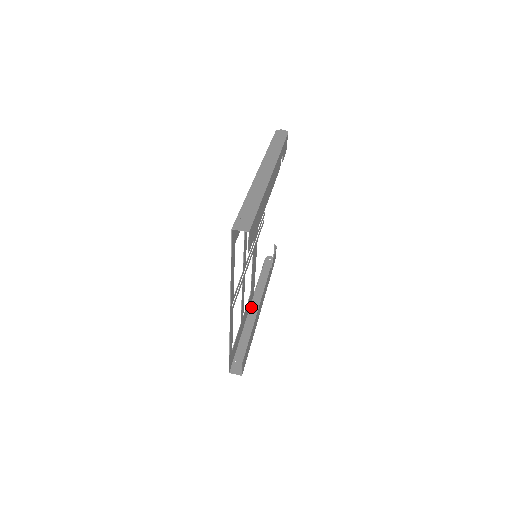
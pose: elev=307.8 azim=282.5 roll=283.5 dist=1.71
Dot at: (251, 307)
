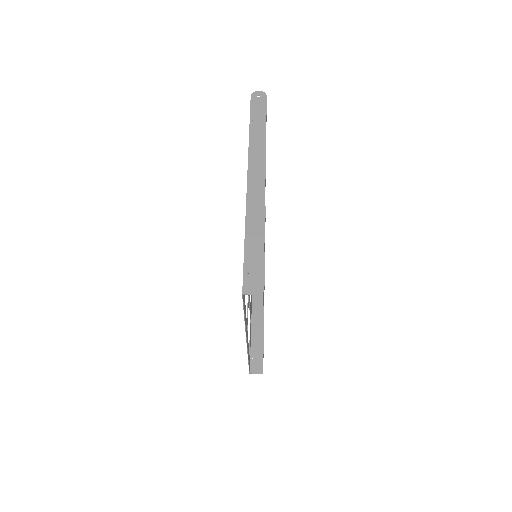
Dot at: occluded
